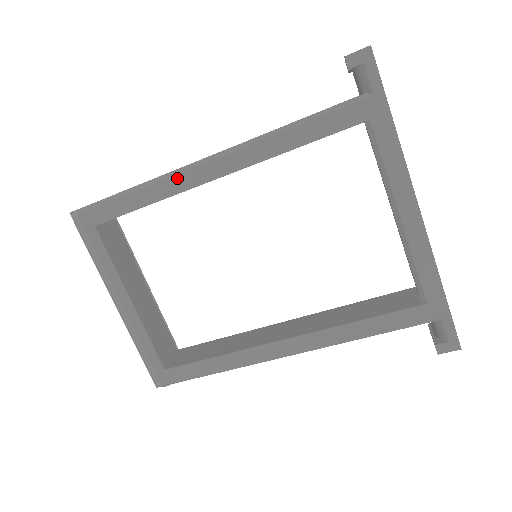
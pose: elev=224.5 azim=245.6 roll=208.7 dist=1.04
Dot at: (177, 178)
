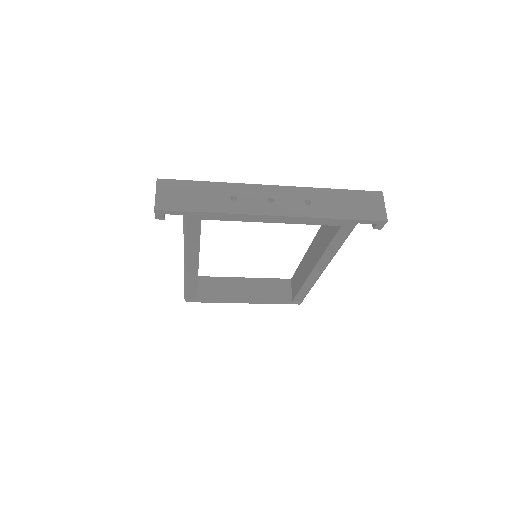
Dot at: (189, 276)
